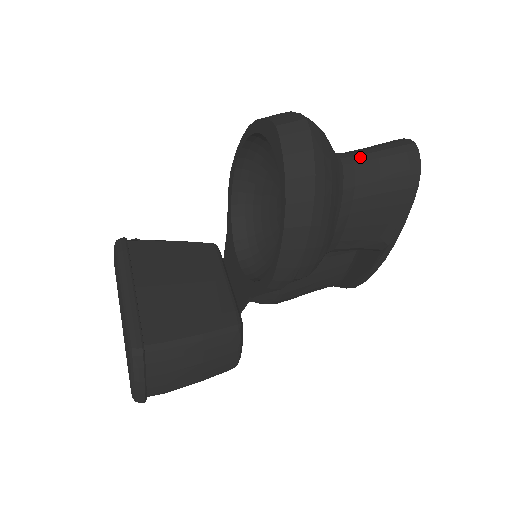
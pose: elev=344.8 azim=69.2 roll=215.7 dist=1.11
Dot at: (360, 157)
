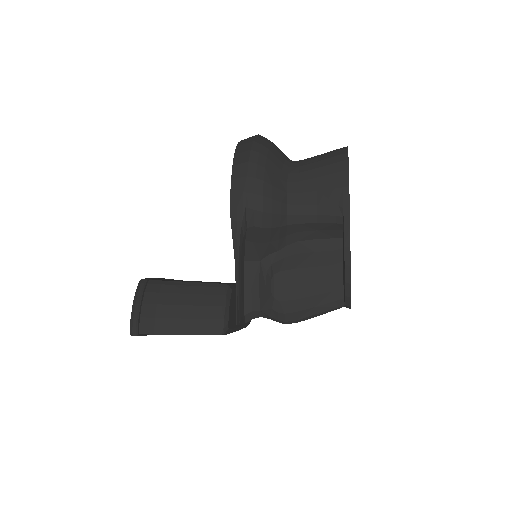
Dot at: occluded
